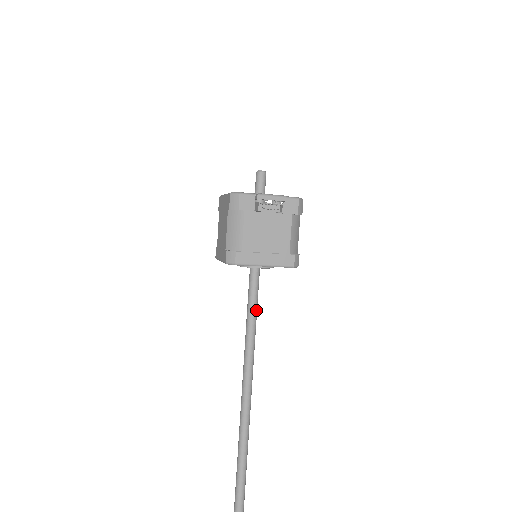
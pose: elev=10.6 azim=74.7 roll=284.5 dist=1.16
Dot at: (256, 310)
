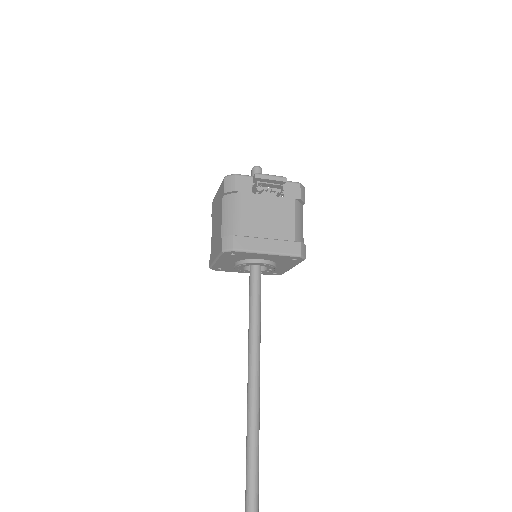
Dot at: (259, 318)
